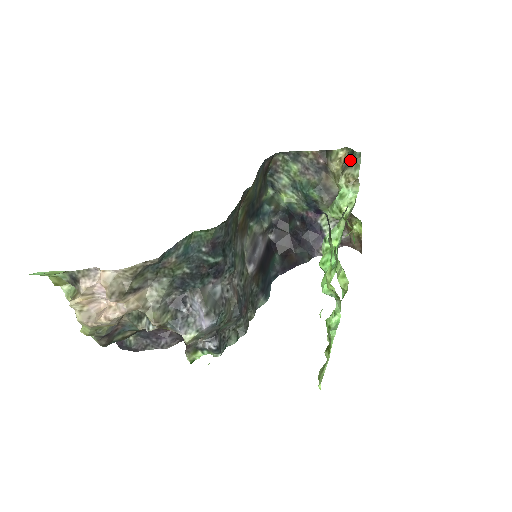
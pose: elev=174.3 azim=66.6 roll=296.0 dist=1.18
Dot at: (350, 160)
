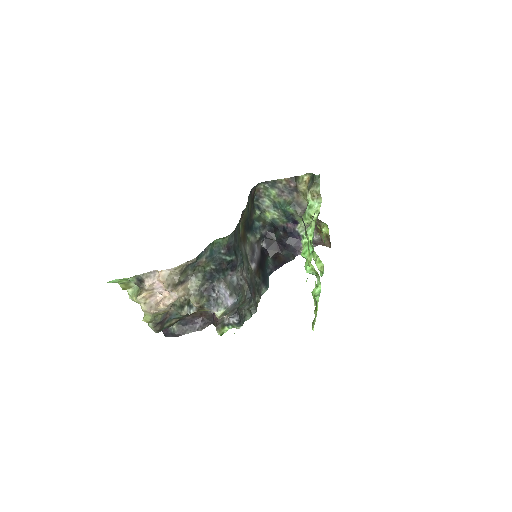
Dot at: (312, 181)
